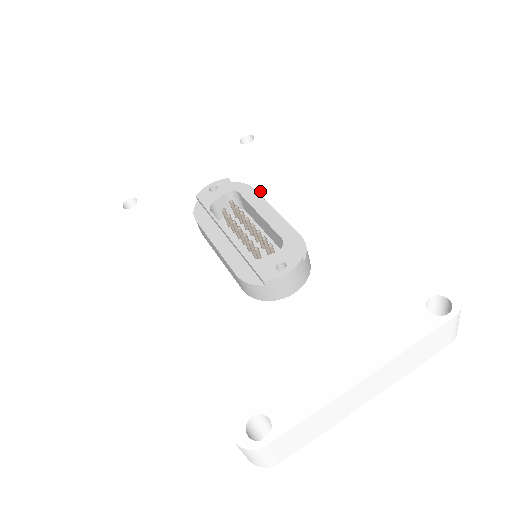
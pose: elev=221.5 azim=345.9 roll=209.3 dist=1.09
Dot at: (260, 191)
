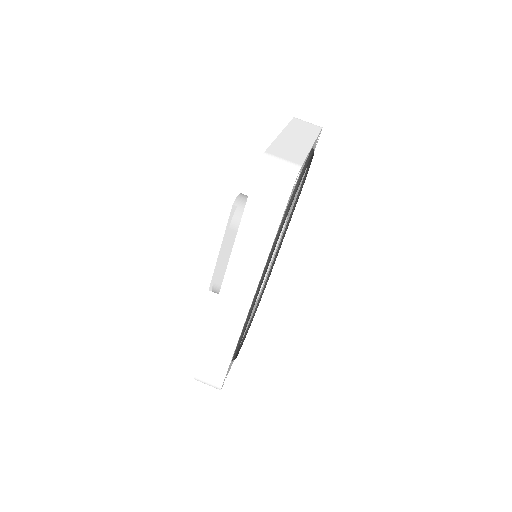
Dot at: occluded
